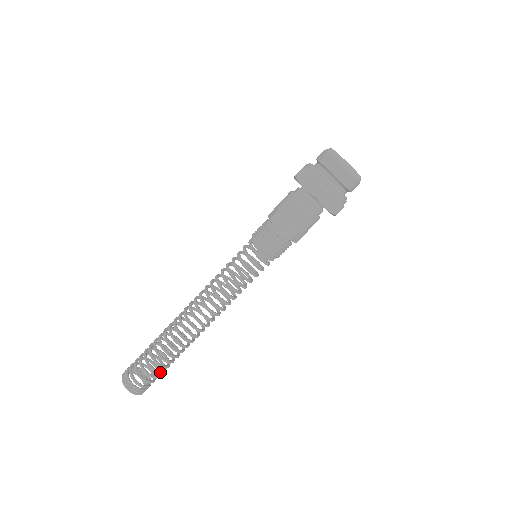
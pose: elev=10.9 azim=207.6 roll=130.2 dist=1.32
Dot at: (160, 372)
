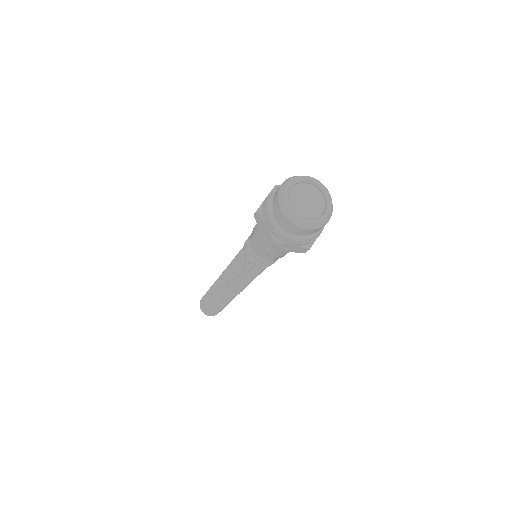
Dot at: occluded
